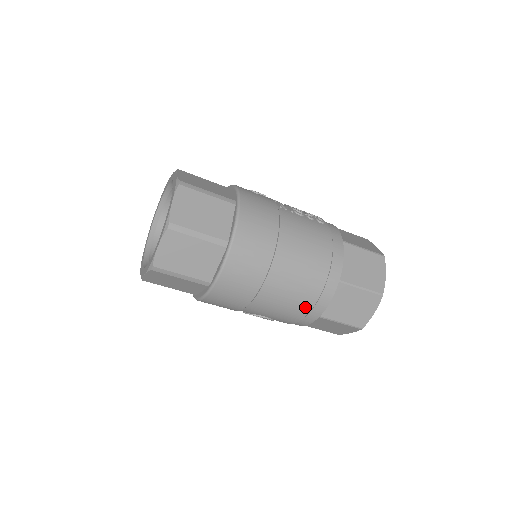
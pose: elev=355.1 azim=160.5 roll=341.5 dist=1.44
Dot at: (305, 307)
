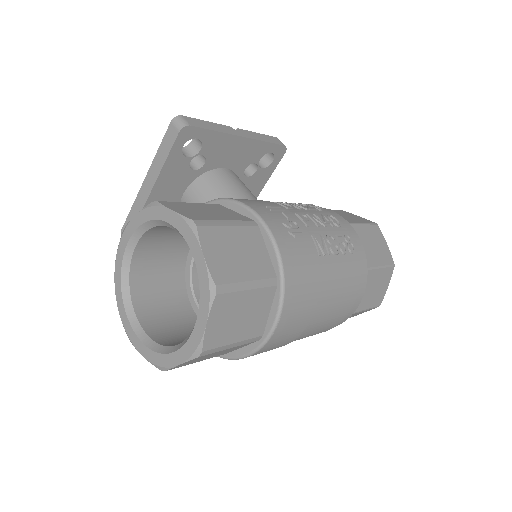
Dot at: occluded
